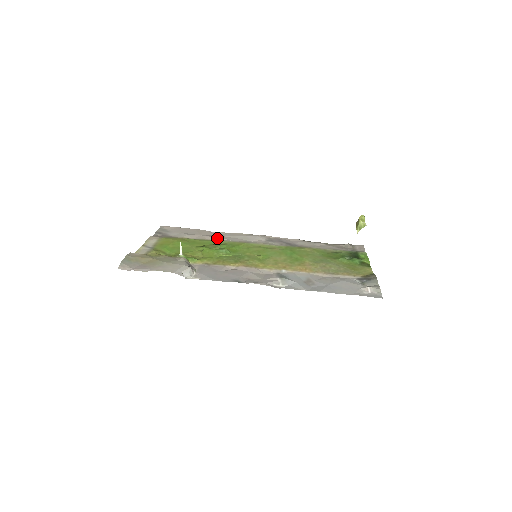
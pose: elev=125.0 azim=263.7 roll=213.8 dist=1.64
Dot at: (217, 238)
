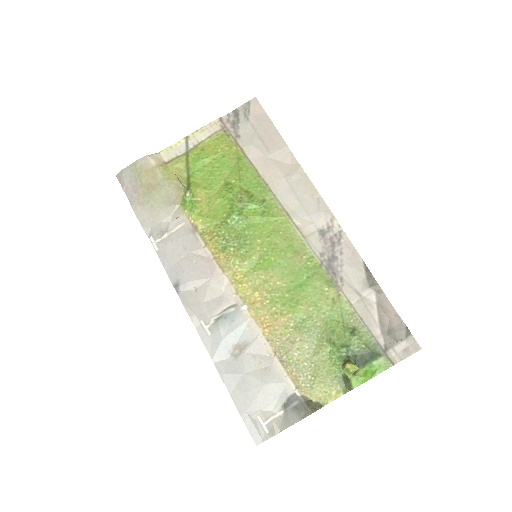
Dot at: (270, 180)
